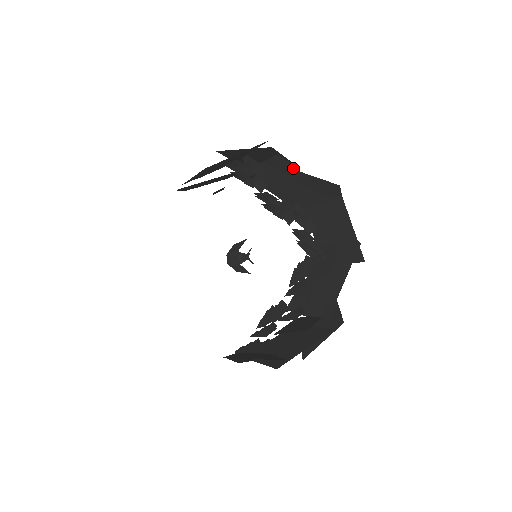
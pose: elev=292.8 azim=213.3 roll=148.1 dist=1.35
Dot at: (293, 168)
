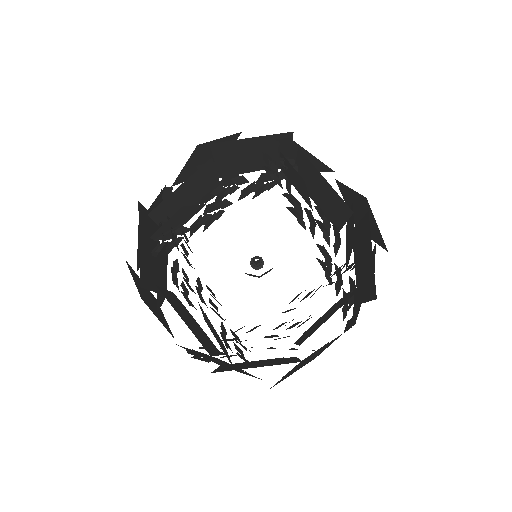
Dot at: (314, 167)
